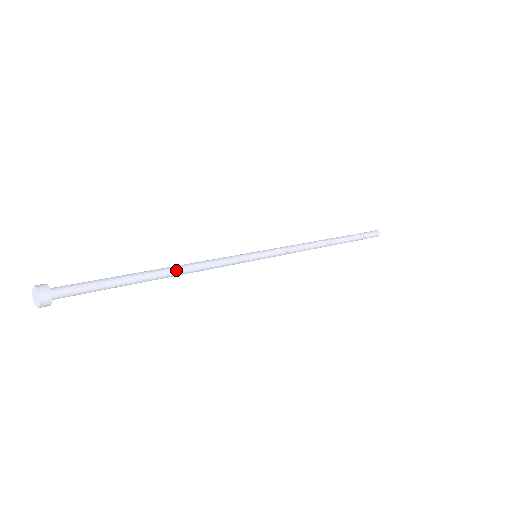
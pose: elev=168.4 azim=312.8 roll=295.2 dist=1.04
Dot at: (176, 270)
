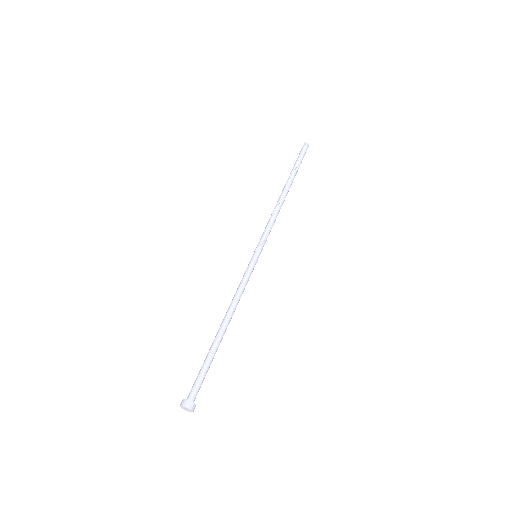
Dot at: occluded
